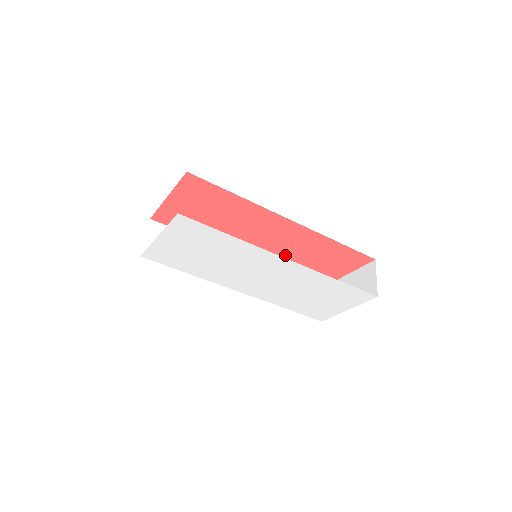
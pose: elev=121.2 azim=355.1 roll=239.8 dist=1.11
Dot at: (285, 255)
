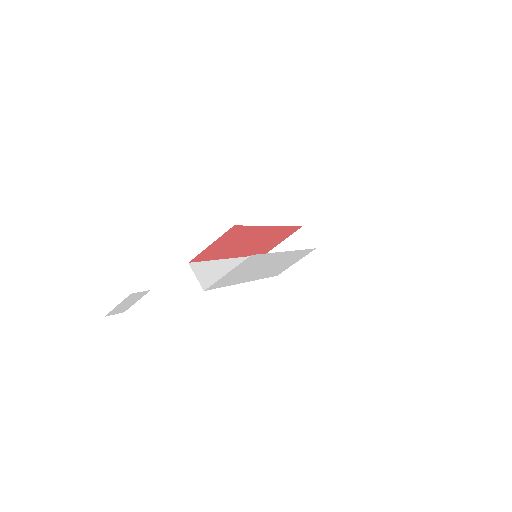
Dot at: (256, 246)
